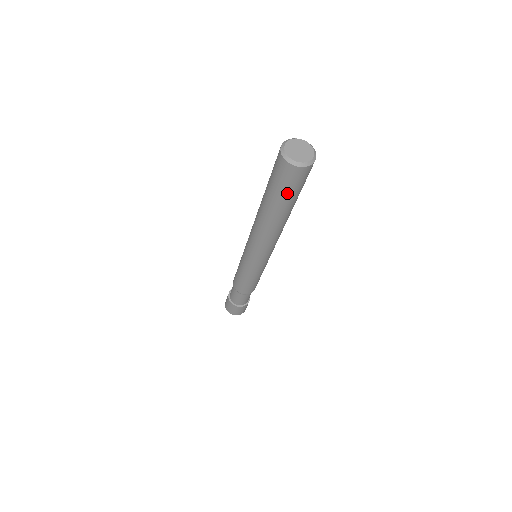
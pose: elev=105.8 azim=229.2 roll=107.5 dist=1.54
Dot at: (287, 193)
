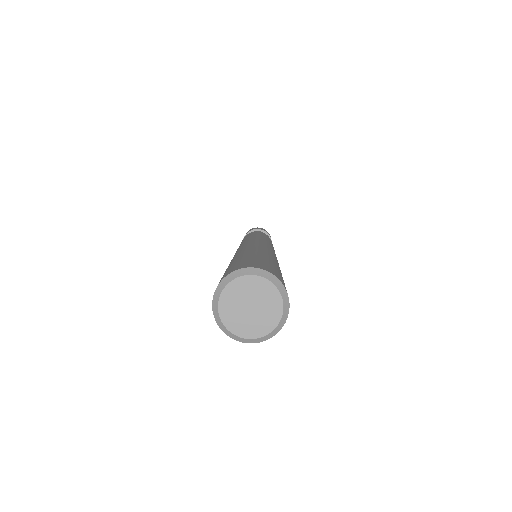
Dot at: occluded
